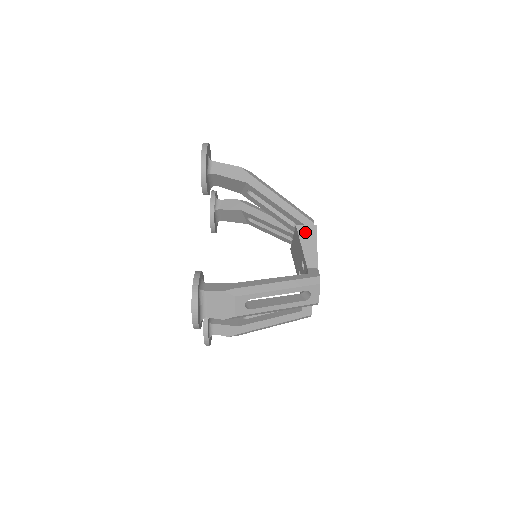
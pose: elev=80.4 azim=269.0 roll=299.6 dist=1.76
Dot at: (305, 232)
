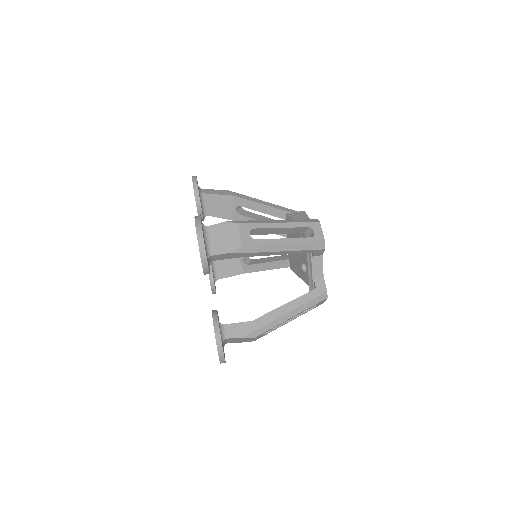
Dot at: (295, 215)
